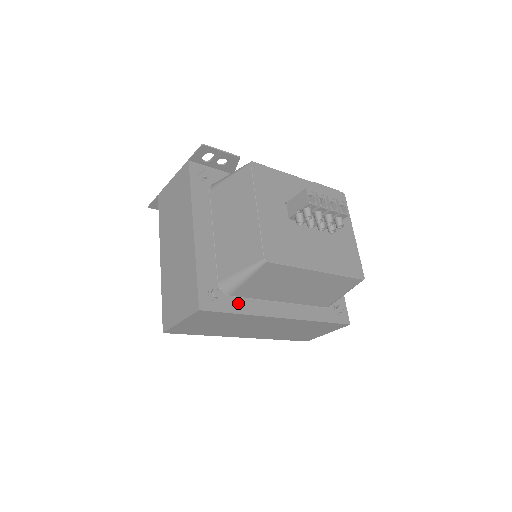
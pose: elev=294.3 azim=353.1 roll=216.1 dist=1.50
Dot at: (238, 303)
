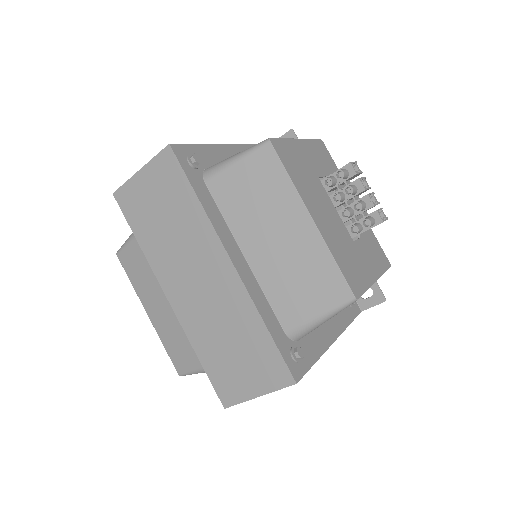
Dot at: (205, 194)
